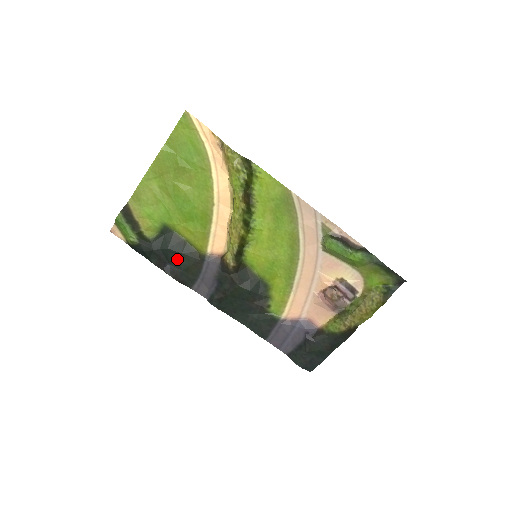
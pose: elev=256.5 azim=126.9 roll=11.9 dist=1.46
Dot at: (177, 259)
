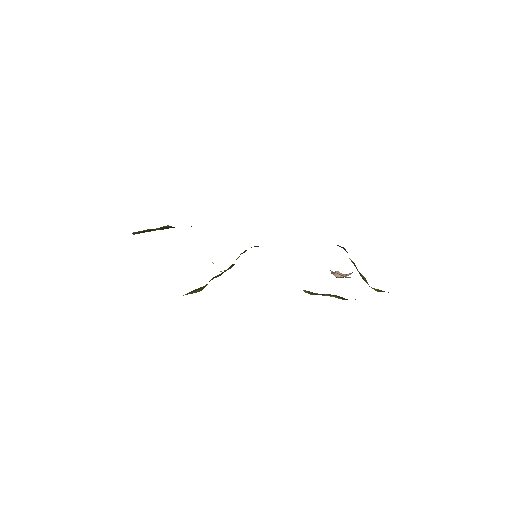
Dot at: occluded
